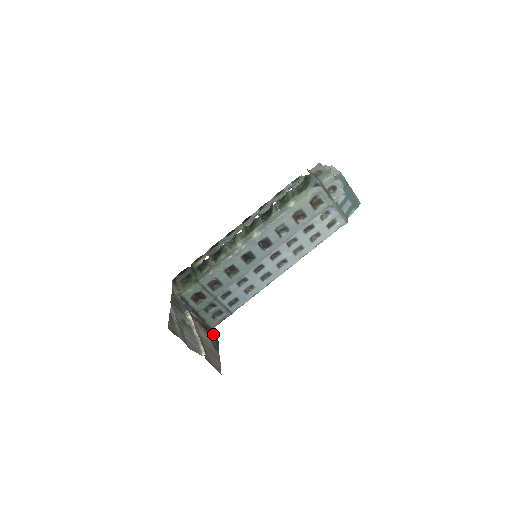
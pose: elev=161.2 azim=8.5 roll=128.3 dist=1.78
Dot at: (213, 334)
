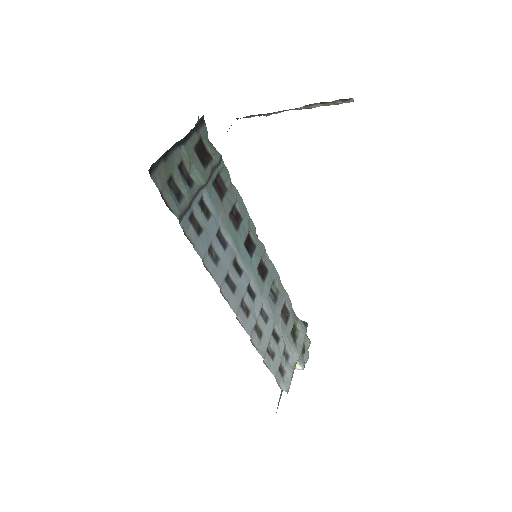
Dot at: (208, 160)
